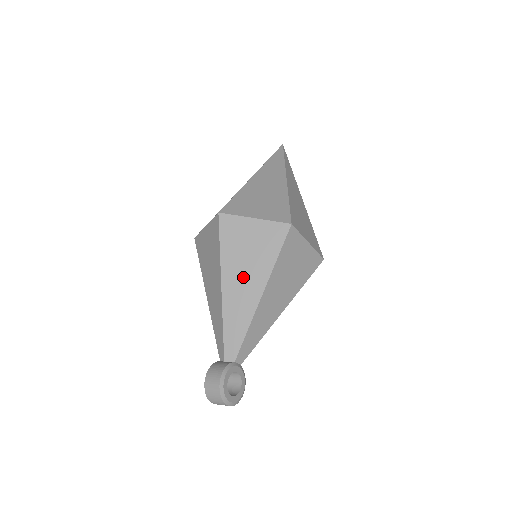
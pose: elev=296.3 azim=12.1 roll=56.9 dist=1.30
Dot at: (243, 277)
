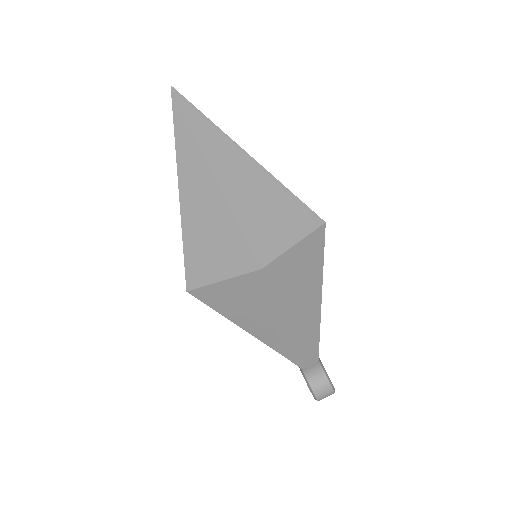
Dot at: (304, 301)
